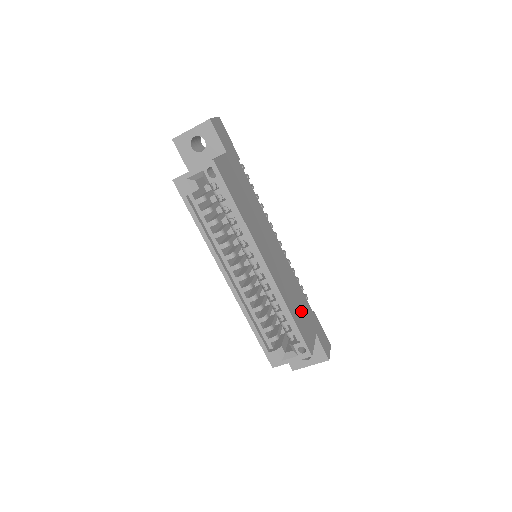
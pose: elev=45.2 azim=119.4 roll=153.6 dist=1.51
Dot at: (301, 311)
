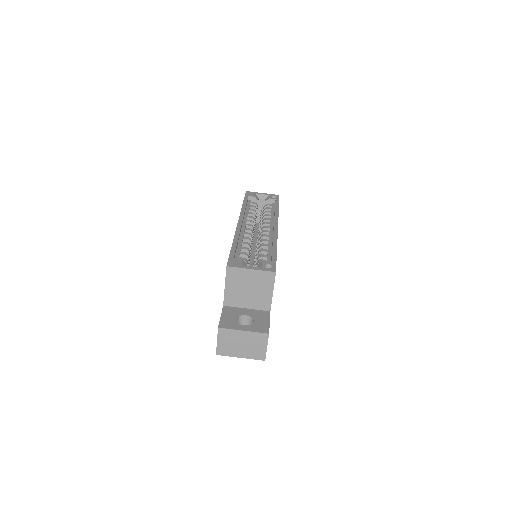
Dot at: occluded
